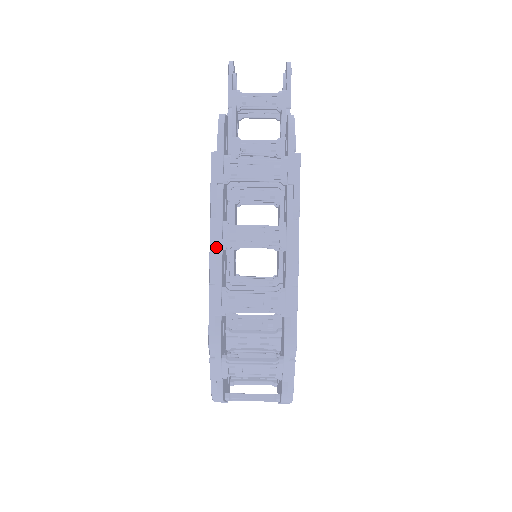
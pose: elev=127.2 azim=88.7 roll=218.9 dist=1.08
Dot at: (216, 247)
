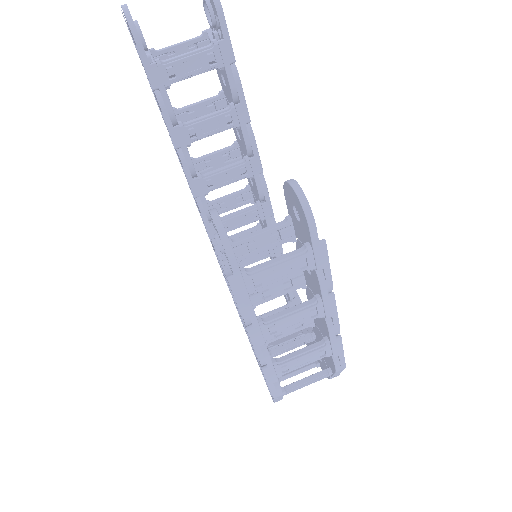
Dot at: (260, 345)
